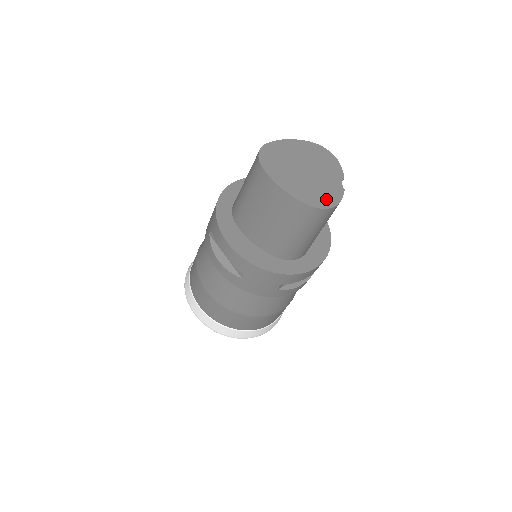
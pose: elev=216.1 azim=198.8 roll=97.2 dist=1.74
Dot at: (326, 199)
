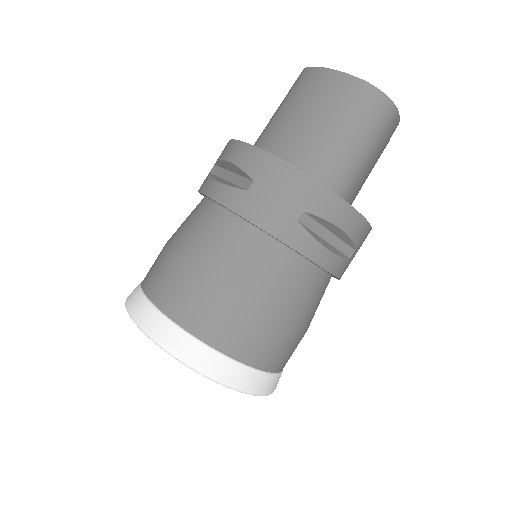
Dot at: occluded
